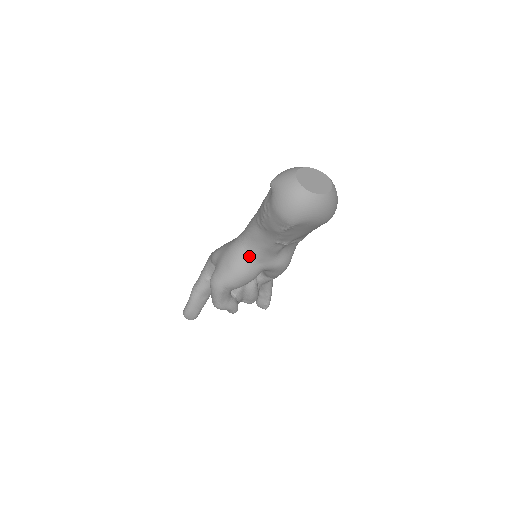
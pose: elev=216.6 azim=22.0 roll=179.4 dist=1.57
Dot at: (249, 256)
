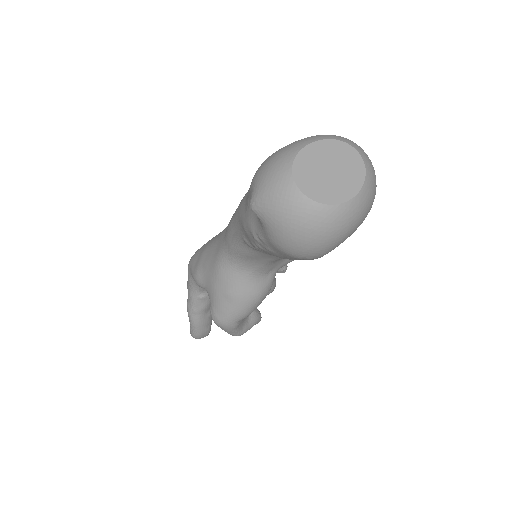
Dot at: (252, 275)
